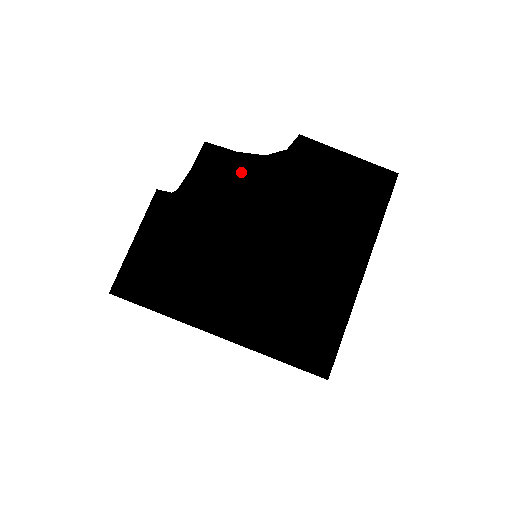
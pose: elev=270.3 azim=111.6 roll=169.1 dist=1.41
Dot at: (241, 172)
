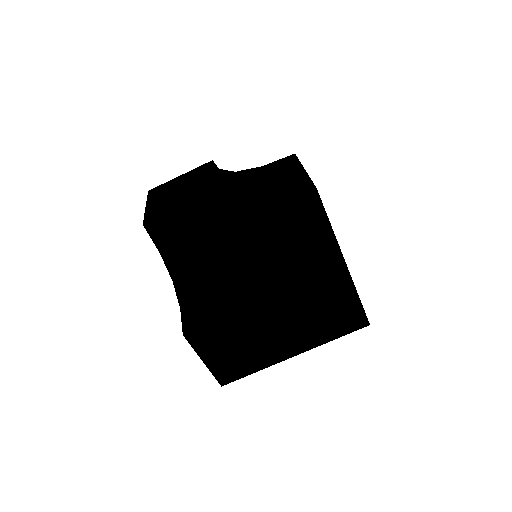
Dot at: (194, 232)
